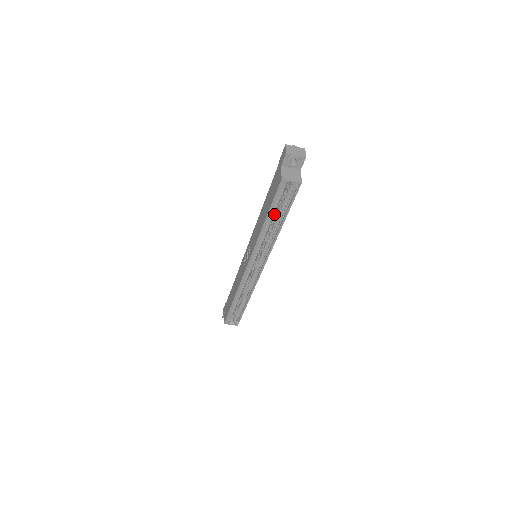
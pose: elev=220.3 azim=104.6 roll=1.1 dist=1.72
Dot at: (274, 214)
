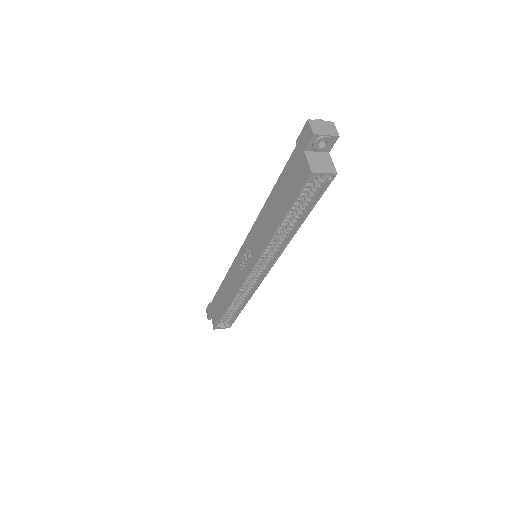
Dot at: occluded
